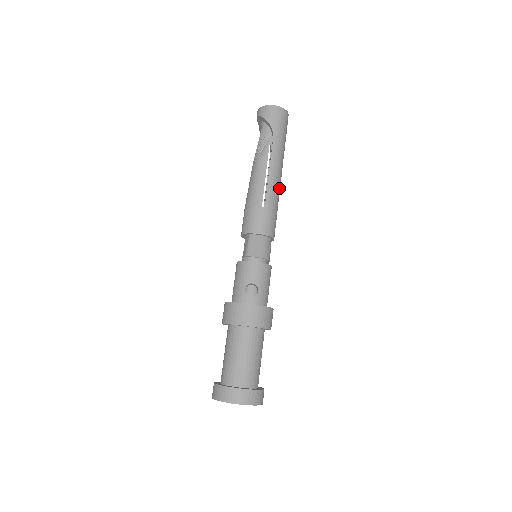
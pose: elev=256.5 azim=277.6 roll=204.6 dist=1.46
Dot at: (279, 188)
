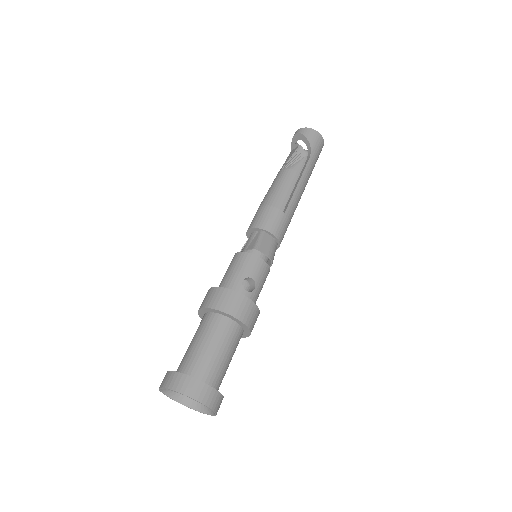
Dot at: occluded
